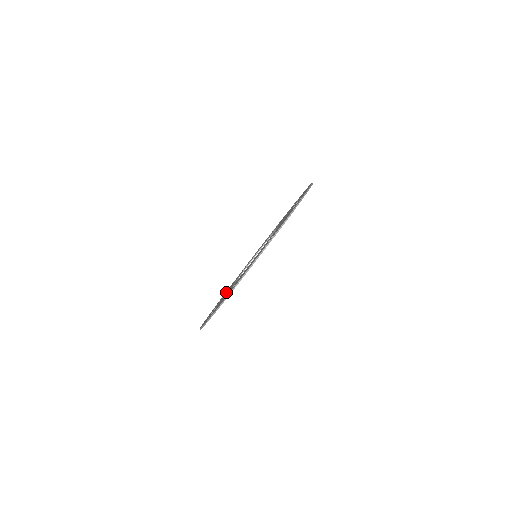
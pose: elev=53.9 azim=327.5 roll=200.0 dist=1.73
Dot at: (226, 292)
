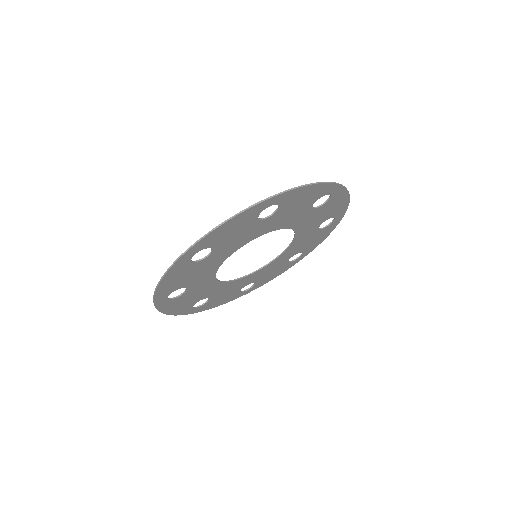
Dot at: (211, 294)
